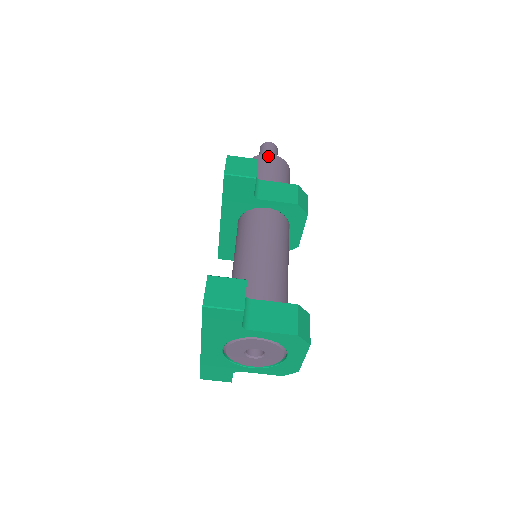
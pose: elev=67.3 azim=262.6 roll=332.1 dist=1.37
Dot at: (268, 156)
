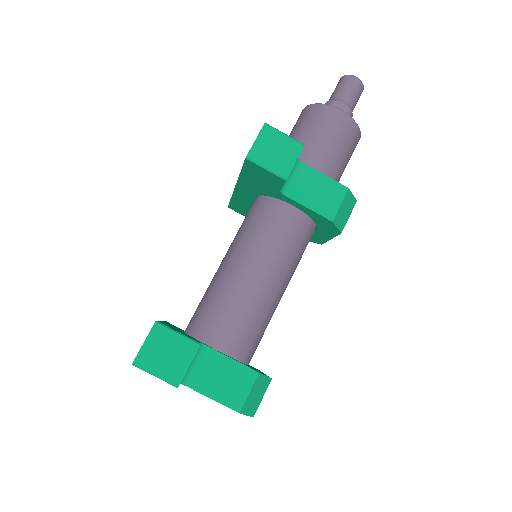
Dot at: (337, 114)
